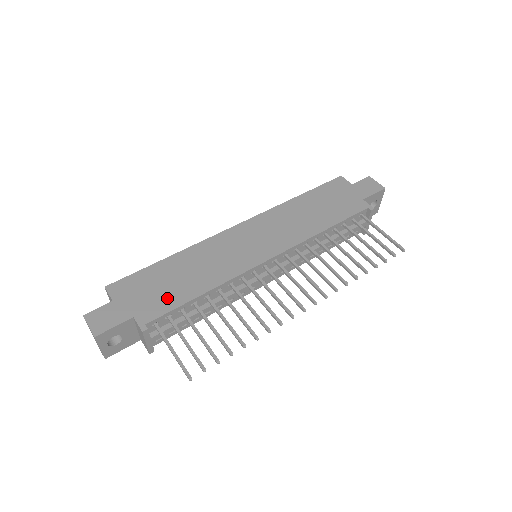
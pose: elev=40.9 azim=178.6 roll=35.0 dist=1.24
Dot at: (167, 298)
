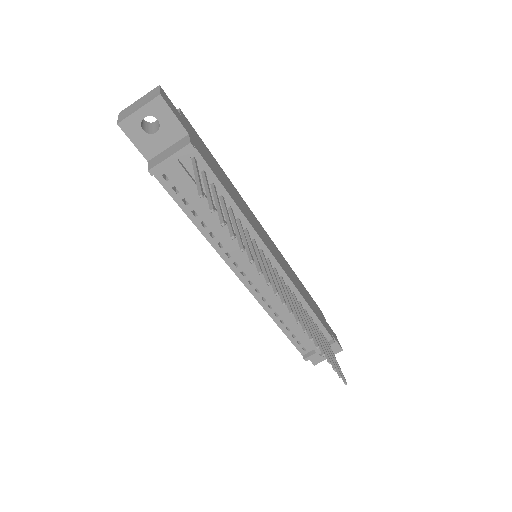
Dot at: (213, 167)
